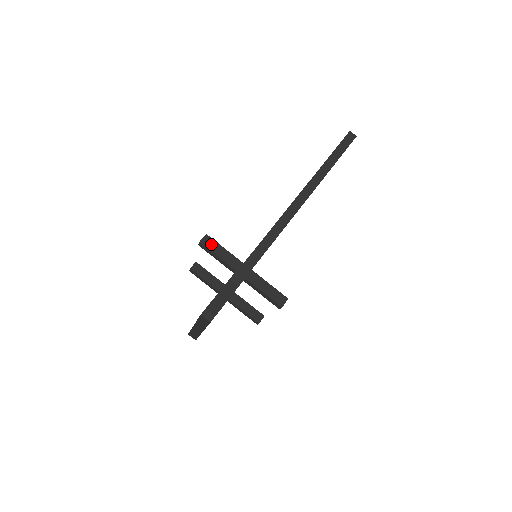
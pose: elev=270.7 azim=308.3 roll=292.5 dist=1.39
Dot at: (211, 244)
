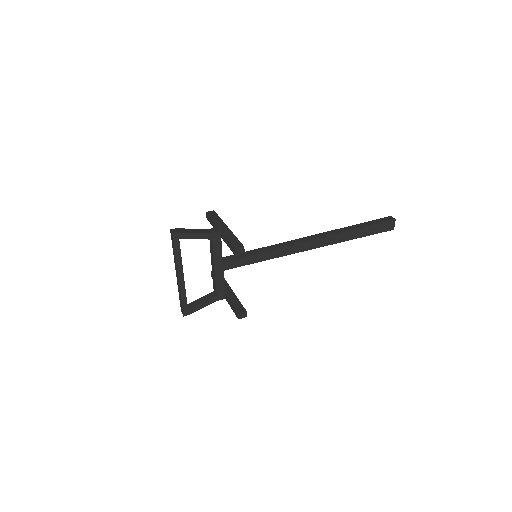
Dot at: (213, 214)
